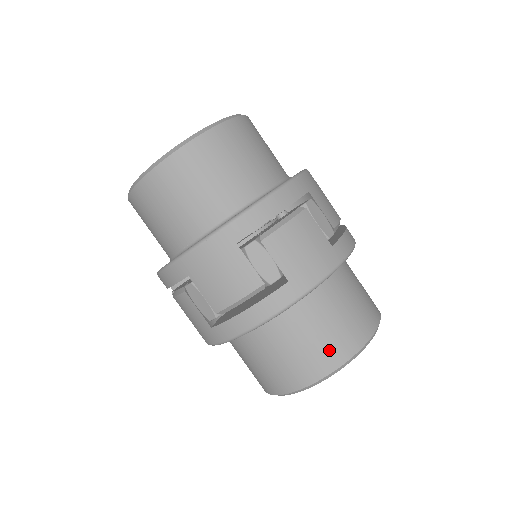
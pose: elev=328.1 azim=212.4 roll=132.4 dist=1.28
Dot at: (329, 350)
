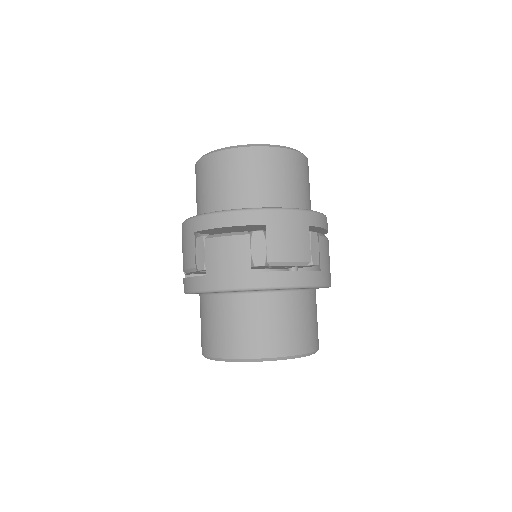
Dot at: (219, 342)
